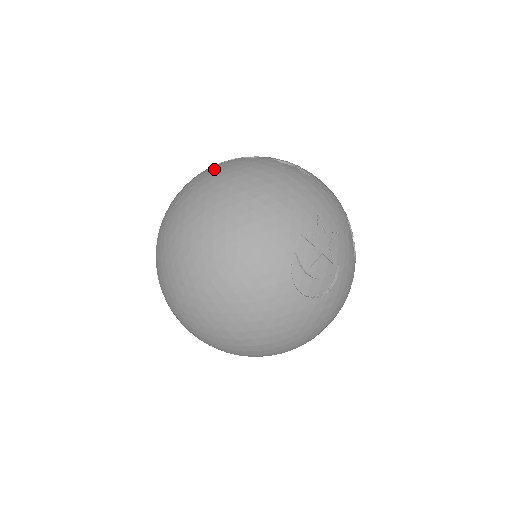
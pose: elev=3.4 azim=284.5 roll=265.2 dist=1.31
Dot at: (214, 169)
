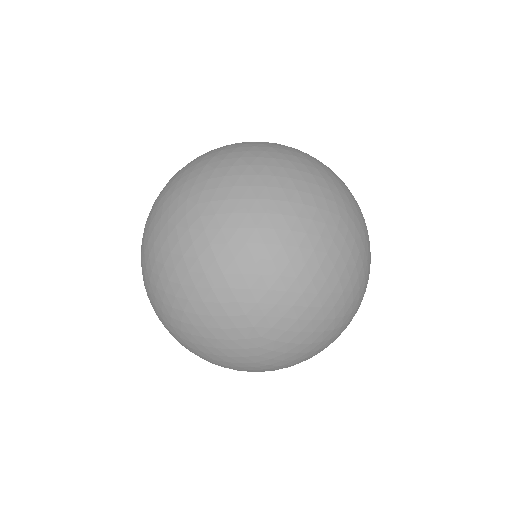
Dot at: (251, 142)
